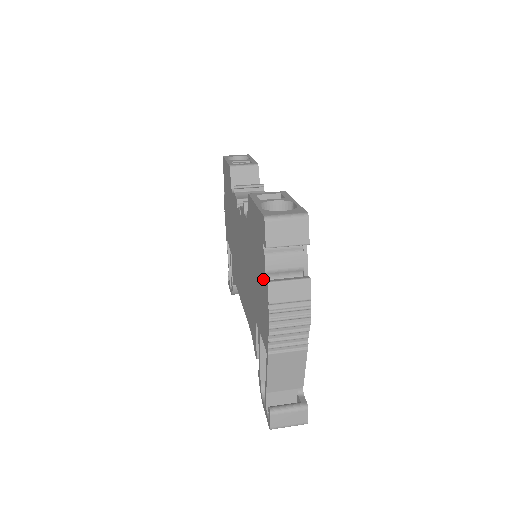
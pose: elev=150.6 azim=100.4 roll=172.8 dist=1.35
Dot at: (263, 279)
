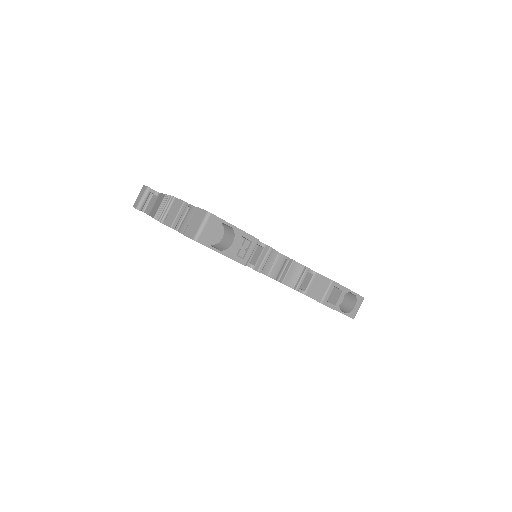
Dot at: occluded
